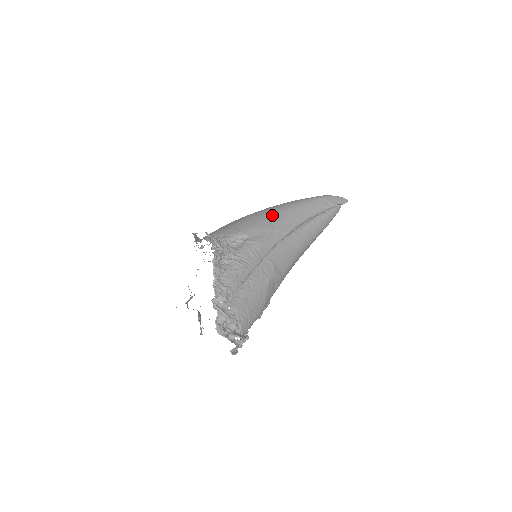
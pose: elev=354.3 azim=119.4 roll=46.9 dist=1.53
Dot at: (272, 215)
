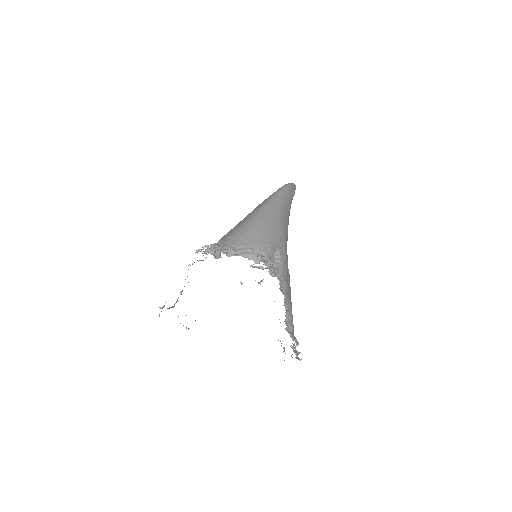
Dot at: (278, 218)
